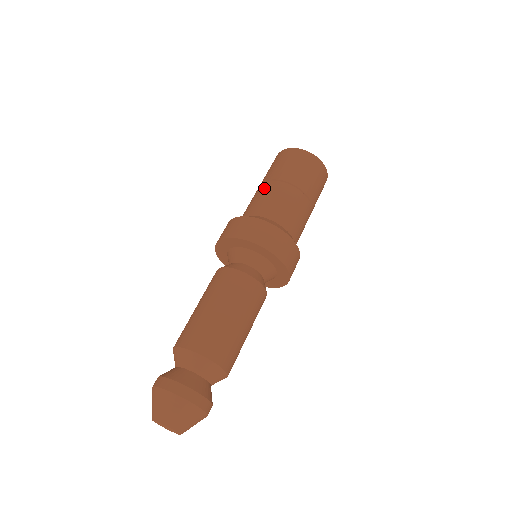
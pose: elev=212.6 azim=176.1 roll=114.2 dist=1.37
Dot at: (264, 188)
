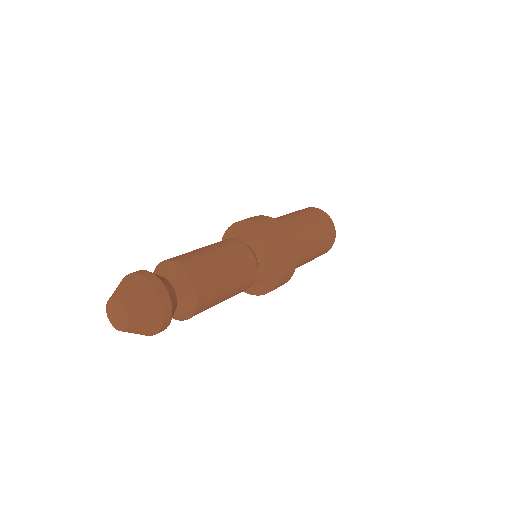
Dot at: (303, 223)
